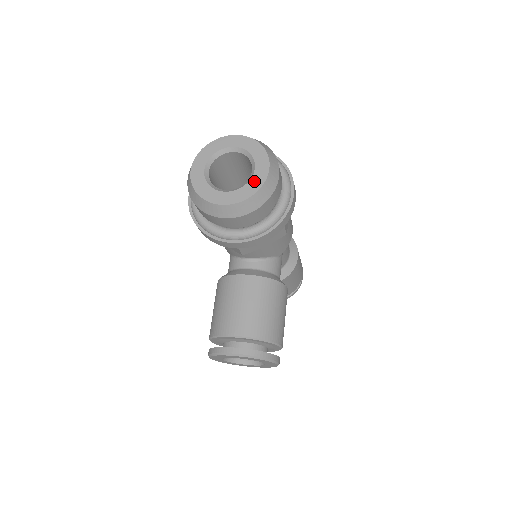
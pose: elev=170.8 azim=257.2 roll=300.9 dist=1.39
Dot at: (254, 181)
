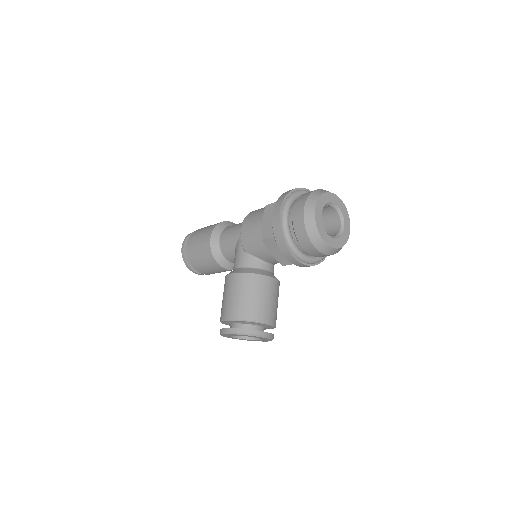
Dot at: (345, 235)
